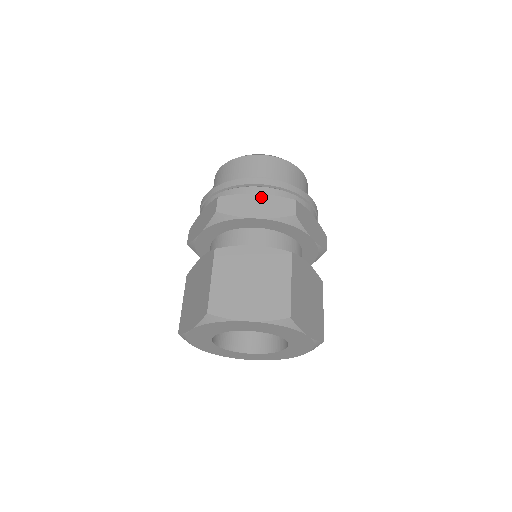
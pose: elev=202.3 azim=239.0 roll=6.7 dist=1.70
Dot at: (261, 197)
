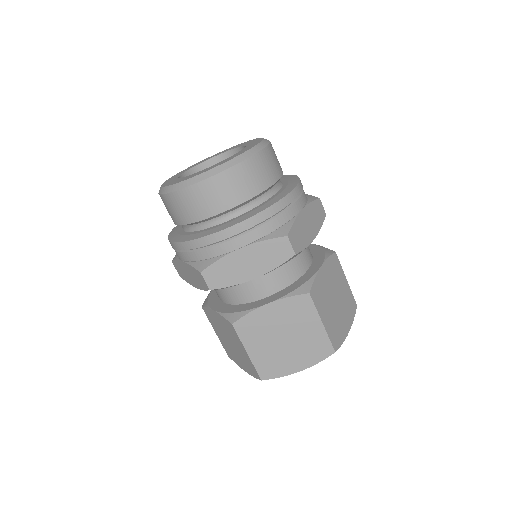
Dot at: (247, 251)
